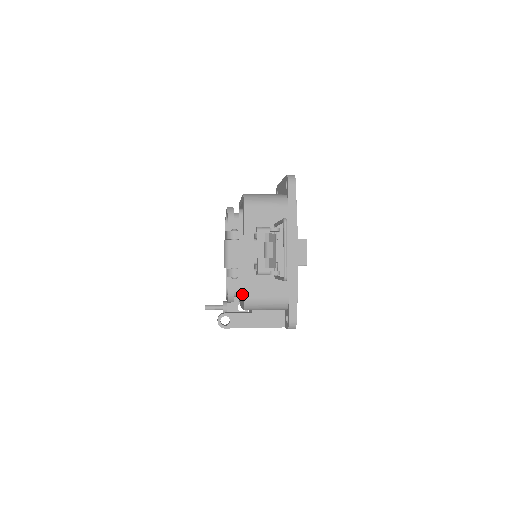
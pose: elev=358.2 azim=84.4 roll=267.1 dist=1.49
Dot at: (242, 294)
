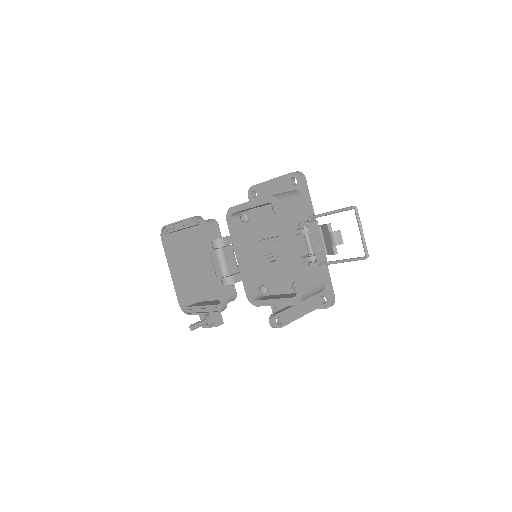
Dot at: (253, 296)
